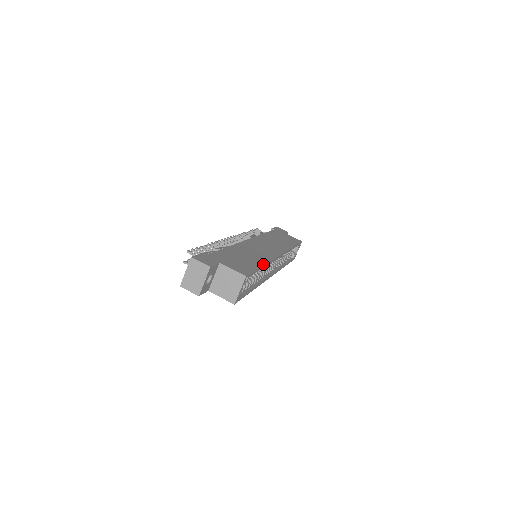
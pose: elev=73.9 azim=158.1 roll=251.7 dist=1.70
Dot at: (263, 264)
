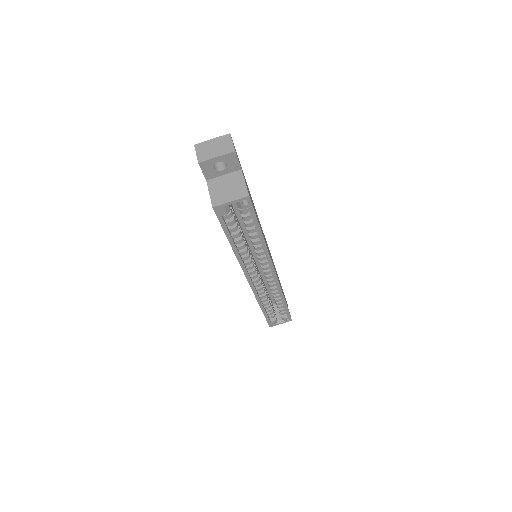
Dot at: occluded
